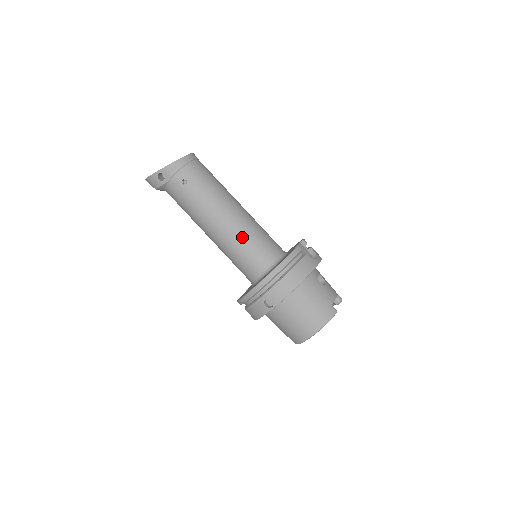
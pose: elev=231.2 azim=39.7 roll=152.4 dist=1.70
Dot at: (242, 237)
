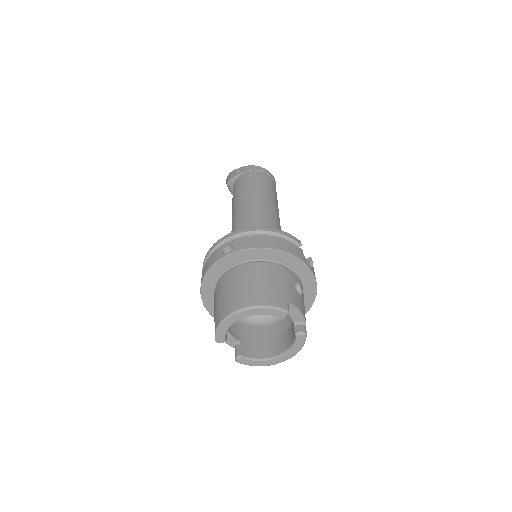
Dot at: (258, 220)
